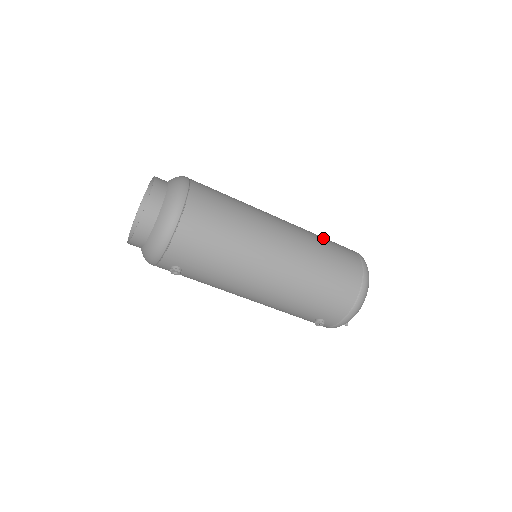
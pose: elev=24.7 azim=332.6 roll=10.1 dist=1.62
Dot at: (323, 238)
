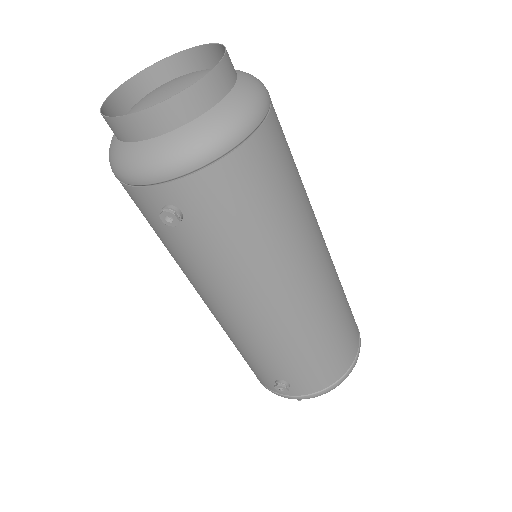
Dot at: occluded
